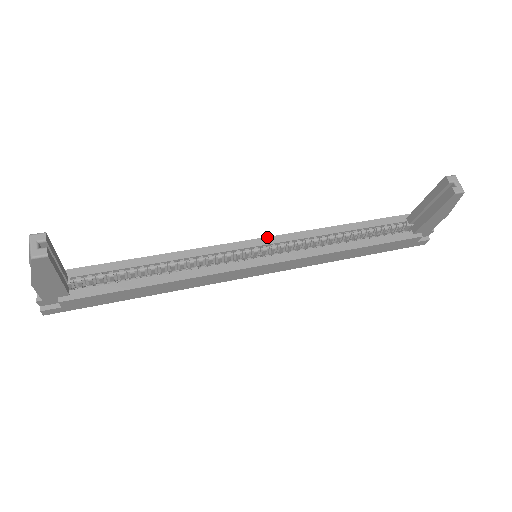
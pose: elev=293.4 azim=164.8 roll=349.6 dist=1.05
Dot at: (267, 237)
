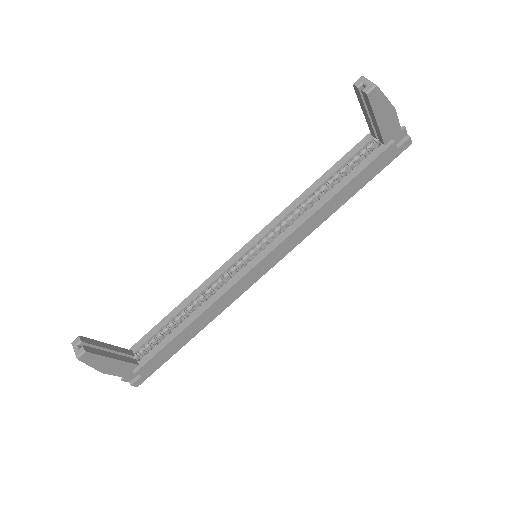
Dot at: (255, 236)
